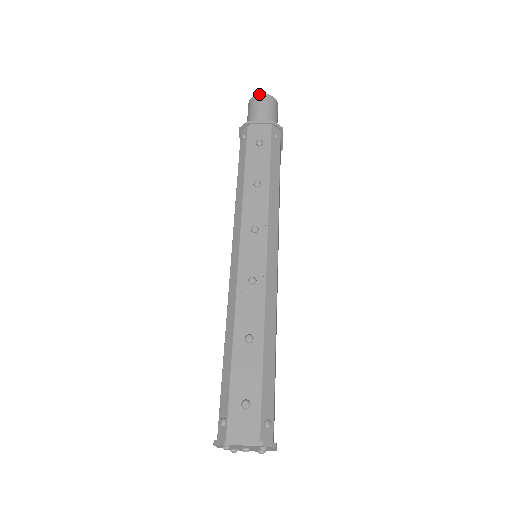
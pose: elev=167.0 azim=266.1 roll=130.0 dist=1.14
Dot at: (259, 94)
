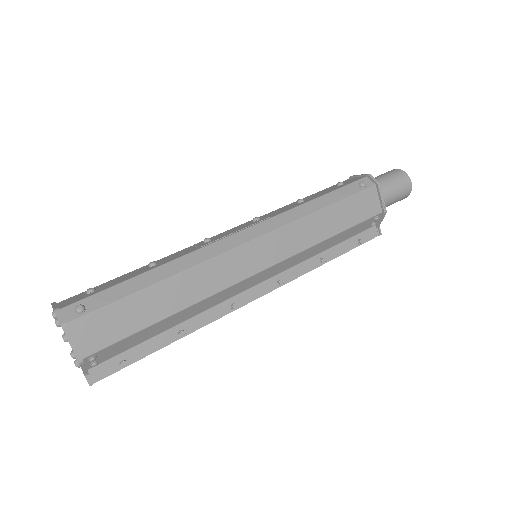
Dot at: (393, 169)
